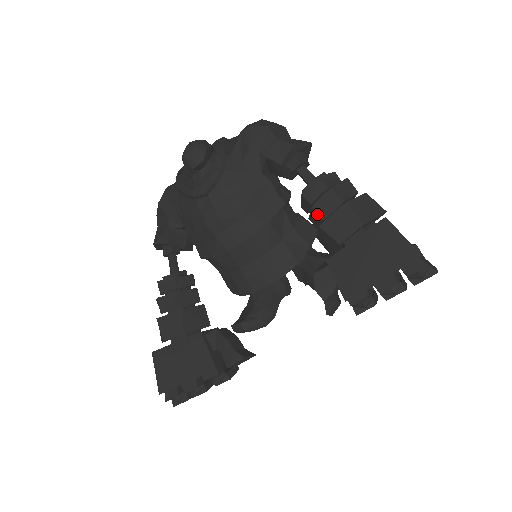
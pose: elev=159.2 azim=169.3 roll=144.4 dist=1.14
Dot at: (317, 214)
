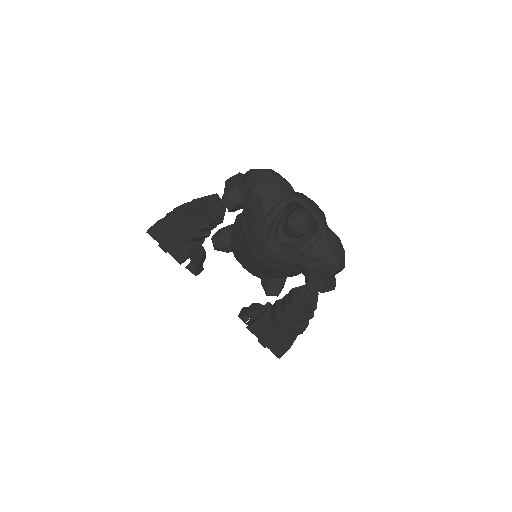
Dot at: (284, 312)
